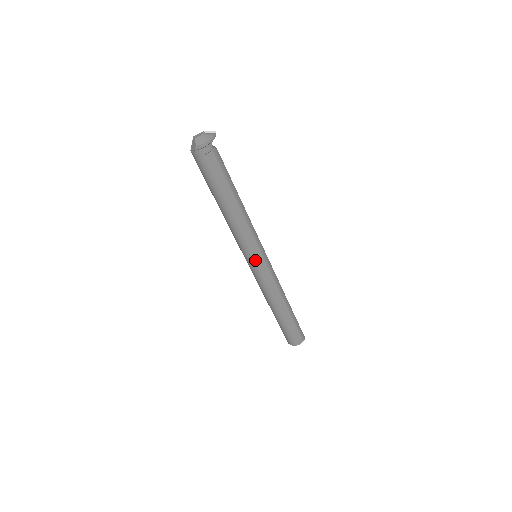
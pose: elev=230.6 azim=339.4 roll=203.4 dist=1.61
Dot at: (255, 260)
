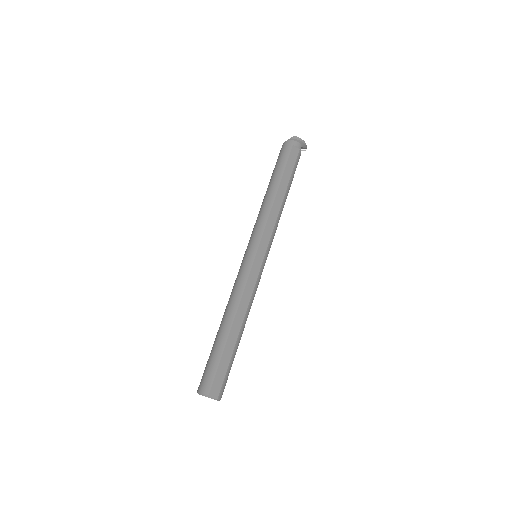
Dot at: (258, 249)
